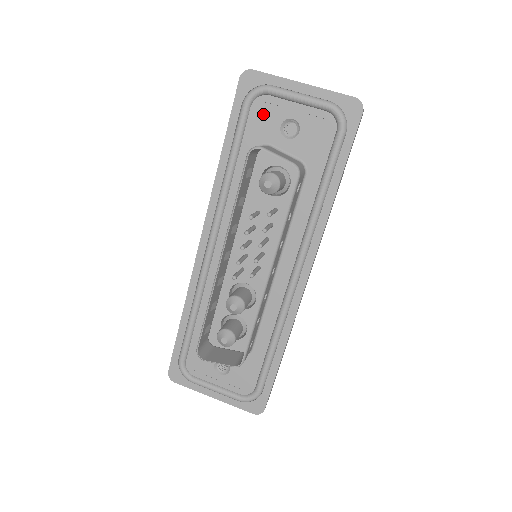
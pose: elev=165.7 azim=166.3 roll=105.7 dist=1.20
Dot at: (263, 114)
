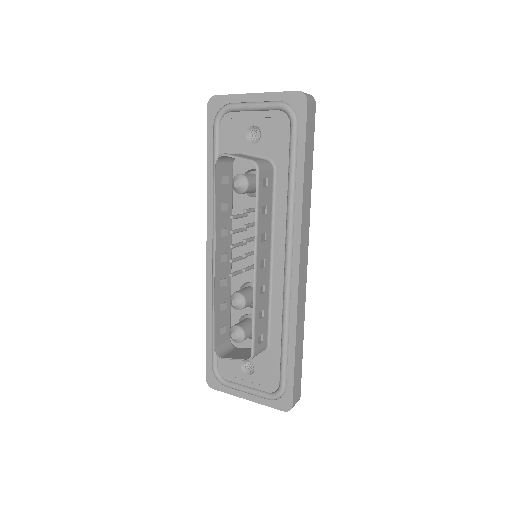
Dot at: (230, 129)
